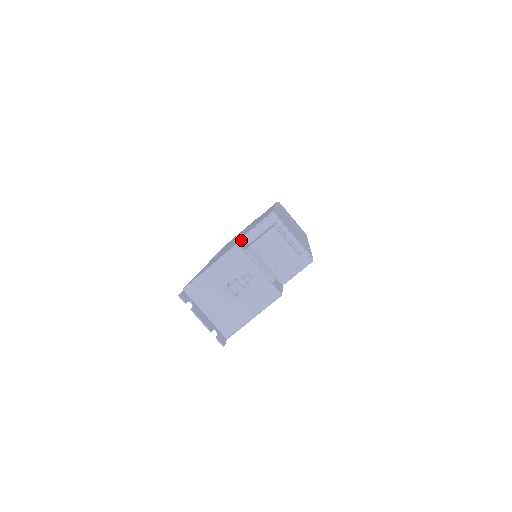
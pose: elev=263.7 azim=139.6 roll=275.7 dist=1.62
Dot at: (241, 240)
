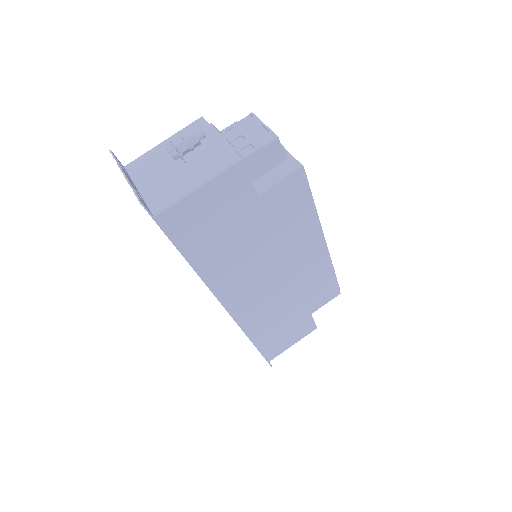
Dot at: occluded
